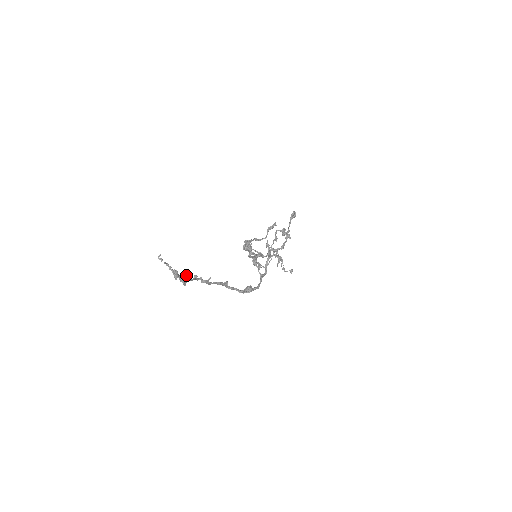
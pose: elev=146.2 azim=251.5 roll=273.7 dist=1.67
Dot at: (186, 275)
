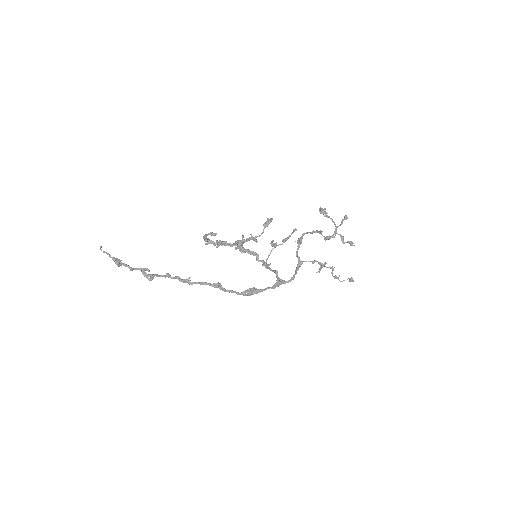
Dot at: (144, 268)
